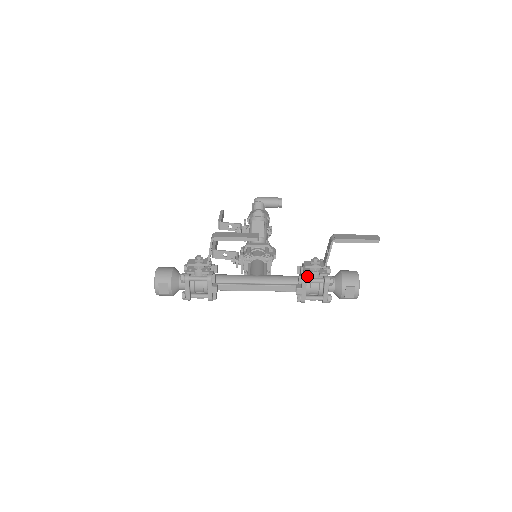
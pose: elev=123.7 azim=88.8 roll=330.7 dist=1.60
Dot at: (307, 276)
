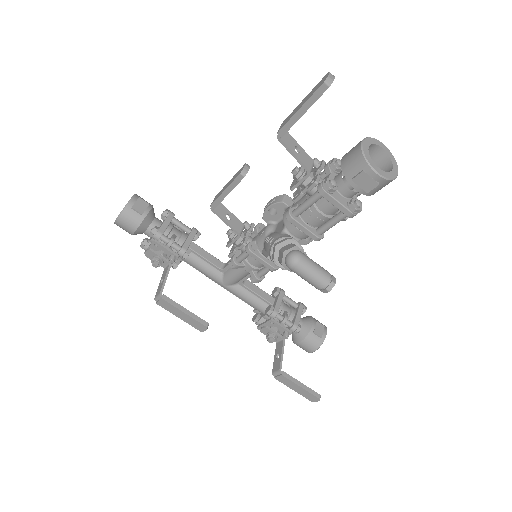
Dot at: occluded
